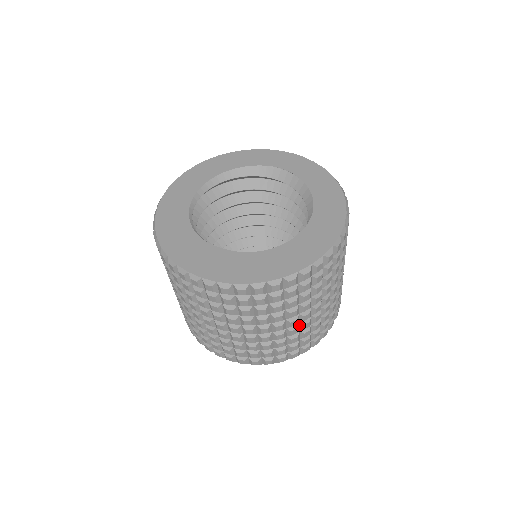
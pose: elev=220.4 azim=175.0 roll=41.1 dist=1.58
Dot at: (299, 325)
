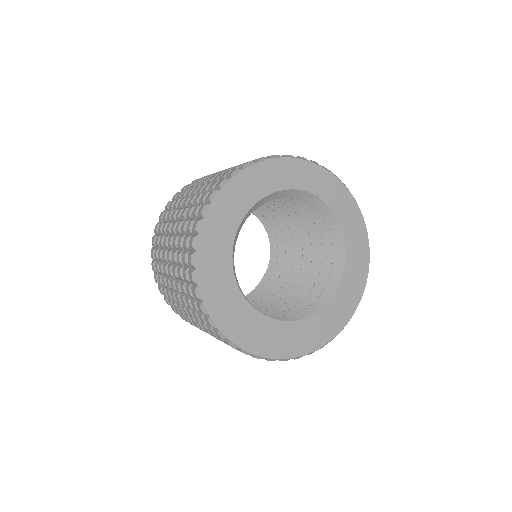
Dot at: occluded
